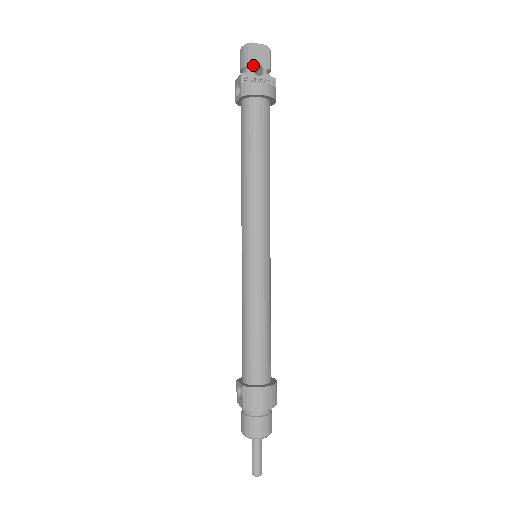
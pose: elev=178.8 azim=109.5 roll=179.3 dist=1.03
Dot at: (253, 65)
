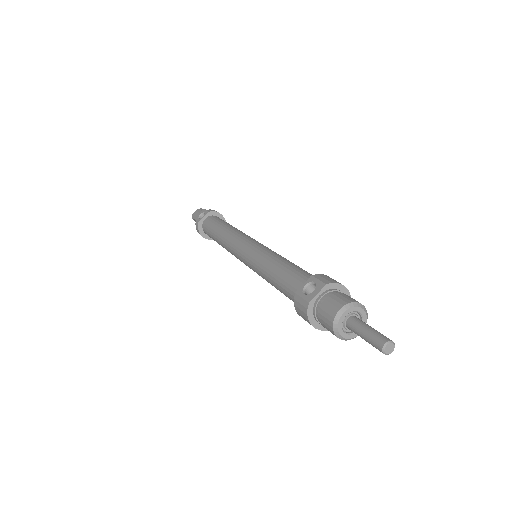
Dot at: occluded
